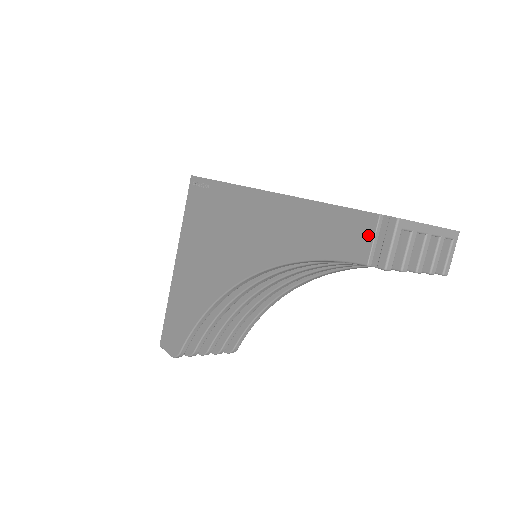
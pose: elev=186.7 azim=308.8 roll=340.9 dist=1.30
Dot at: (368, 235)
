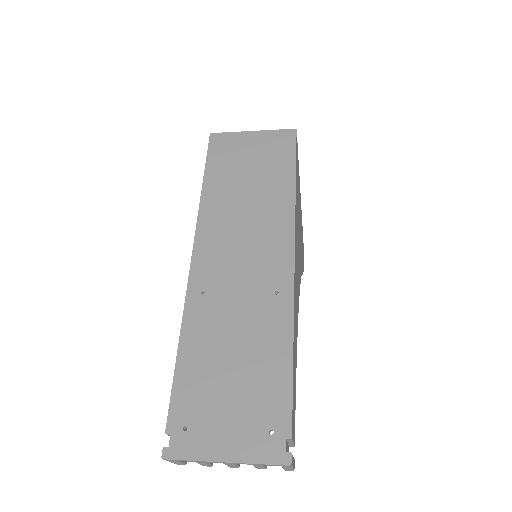
Dot at: occluded
